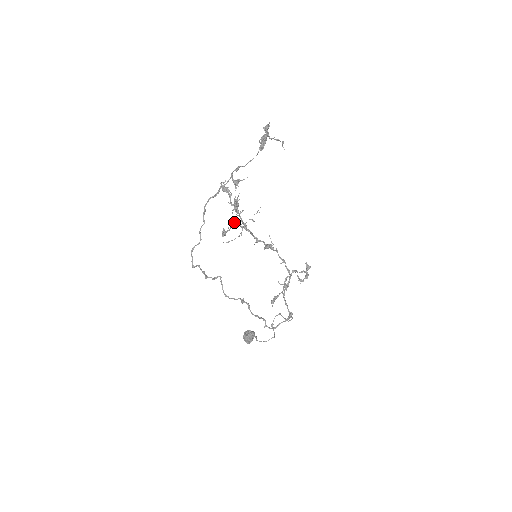
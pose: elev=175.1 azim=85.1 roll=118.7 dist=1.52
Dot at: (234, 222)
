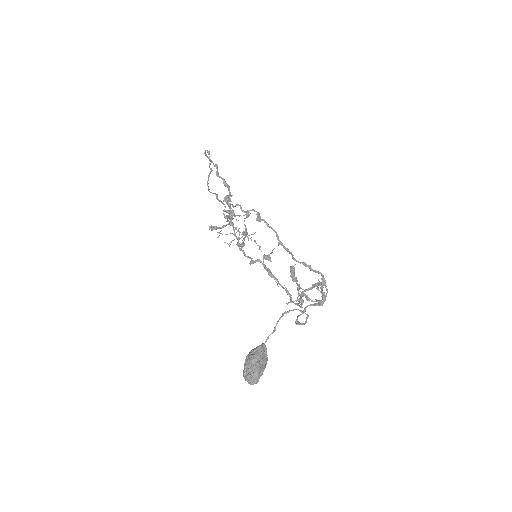
Dot at: (225, 242)
